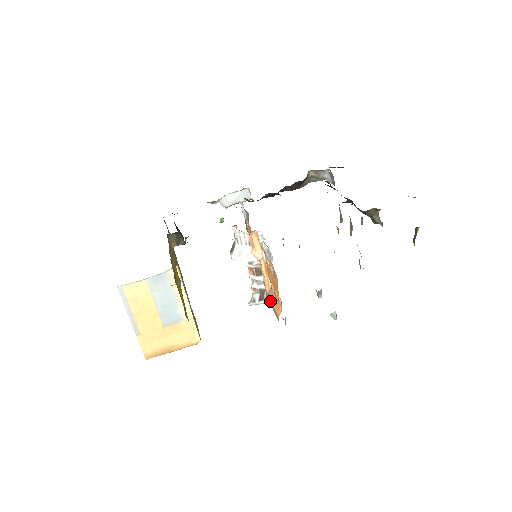
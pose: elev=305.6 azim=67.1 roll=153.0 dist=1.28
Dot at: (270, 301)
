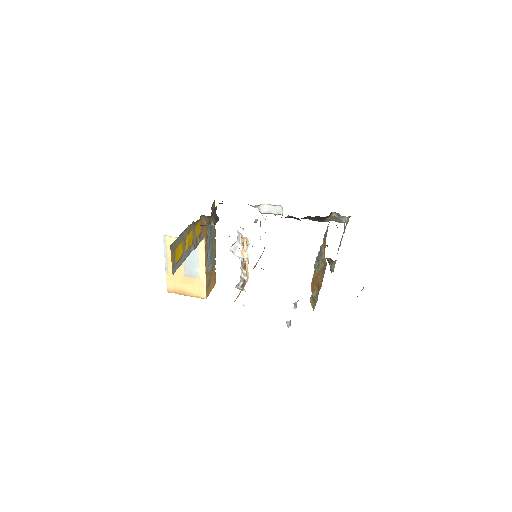
Dot at: occluded
